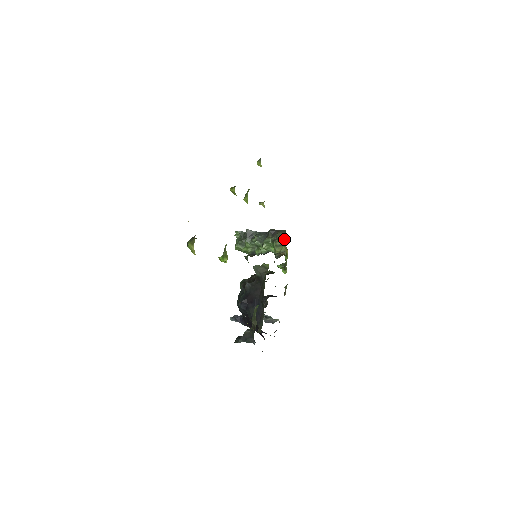
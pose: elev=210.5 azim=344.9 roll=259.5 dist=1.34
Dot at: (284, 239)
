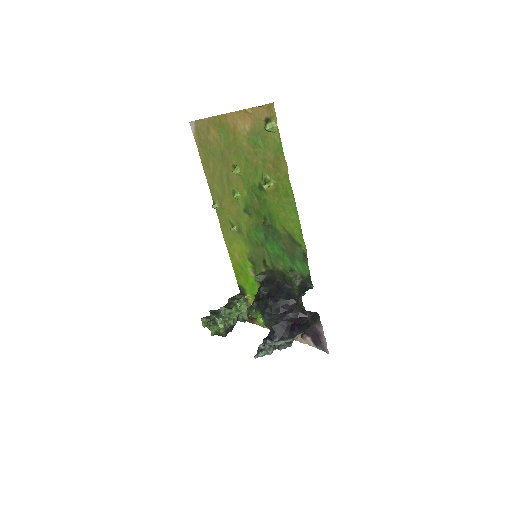
Dot at: (245, 294)
